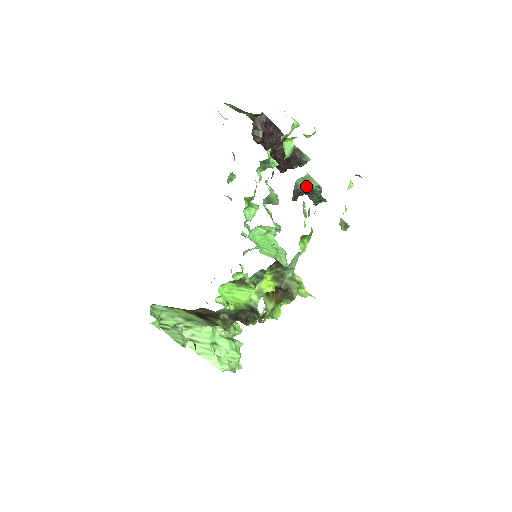
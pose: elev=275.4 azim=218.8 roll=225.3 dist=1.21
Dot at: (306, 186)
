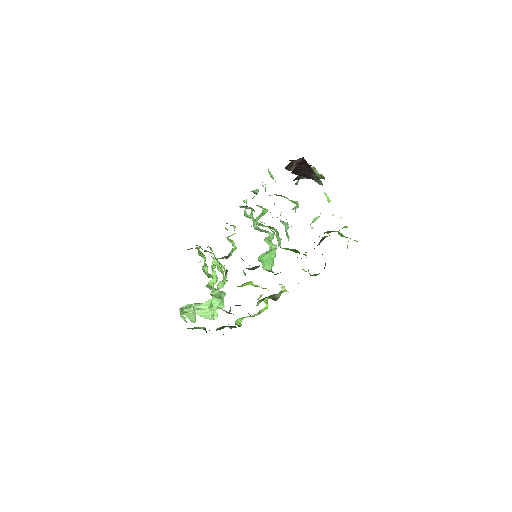
Dot at: occluded
